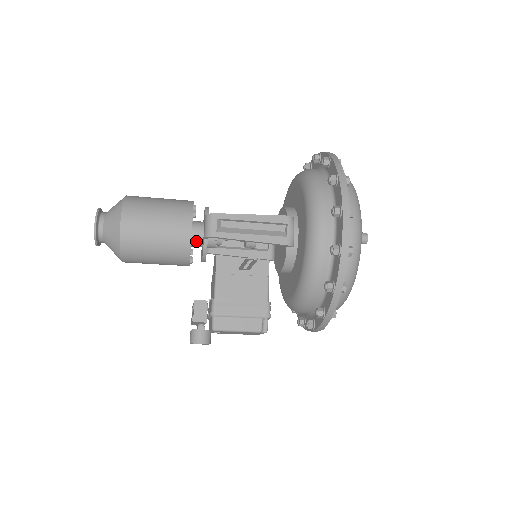
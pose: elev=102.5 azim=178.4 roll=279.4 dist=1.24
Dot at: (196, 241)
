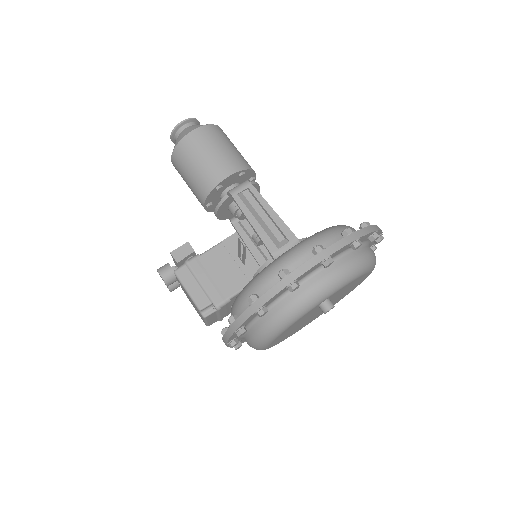
Dot at: occluded
